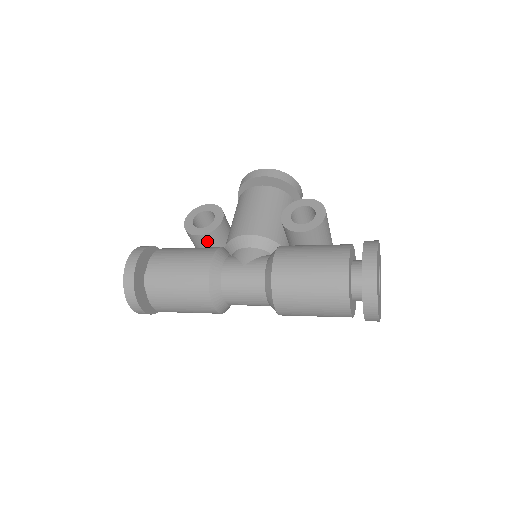
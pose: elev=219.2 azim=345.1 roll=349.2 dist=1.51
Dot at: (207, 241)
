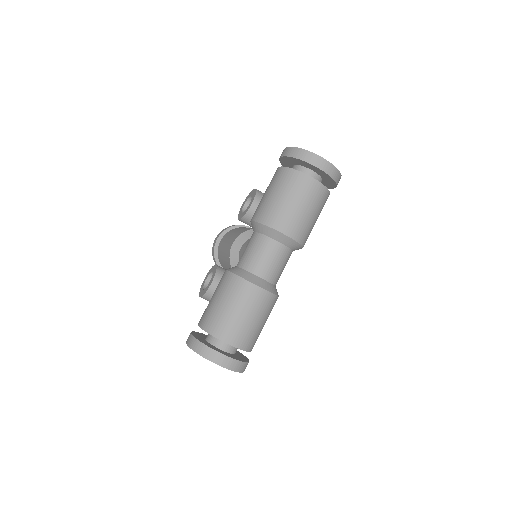
Dot at: occluded
